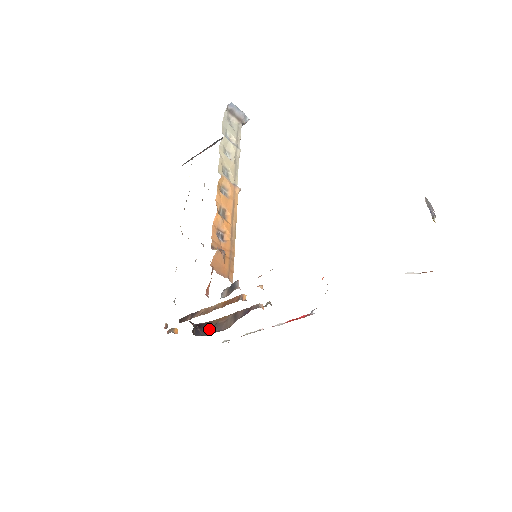
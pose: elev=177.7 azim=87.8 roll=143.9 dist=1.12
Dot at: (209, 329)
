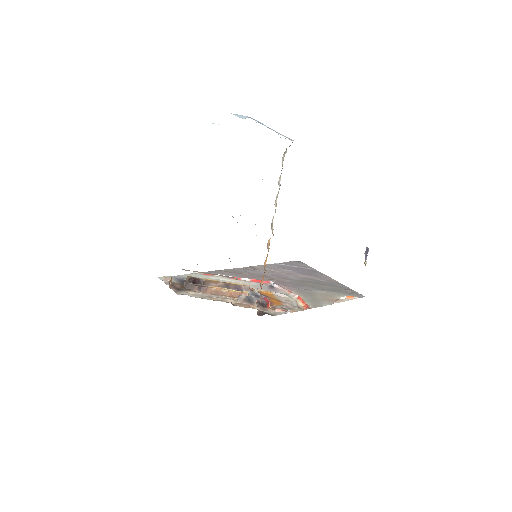
Dot at: occluded
